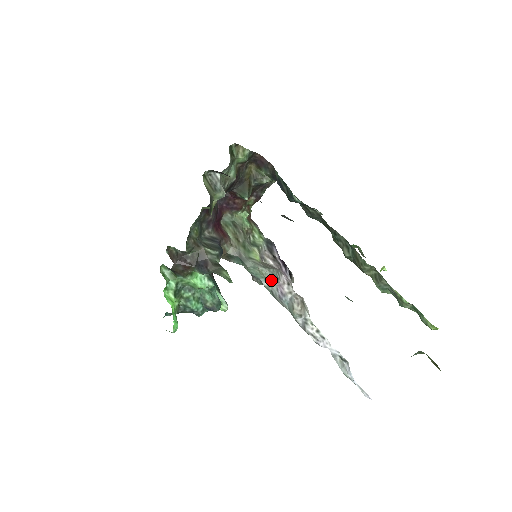
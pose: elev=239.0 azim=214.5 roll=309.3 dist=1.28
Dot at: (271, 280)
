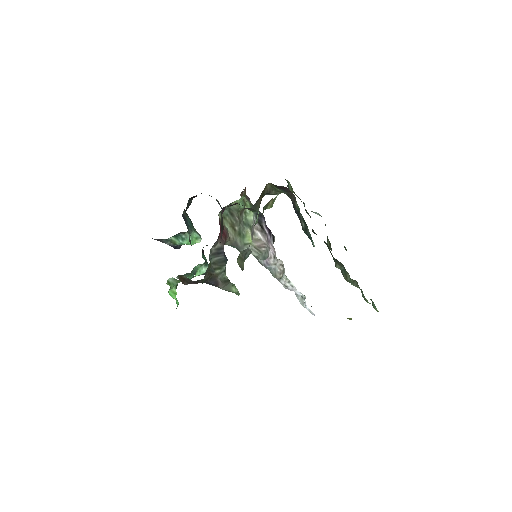
Dot at: (261, 258)
